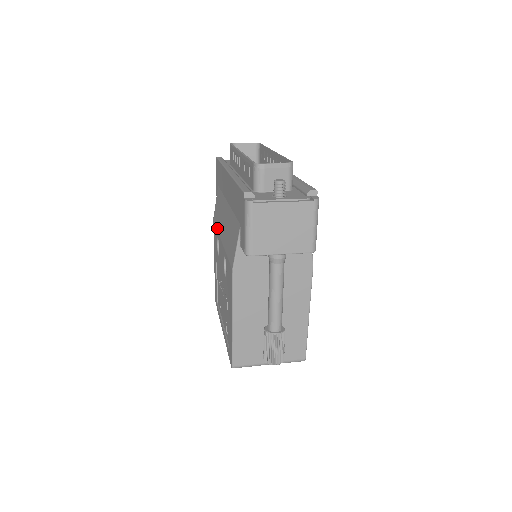
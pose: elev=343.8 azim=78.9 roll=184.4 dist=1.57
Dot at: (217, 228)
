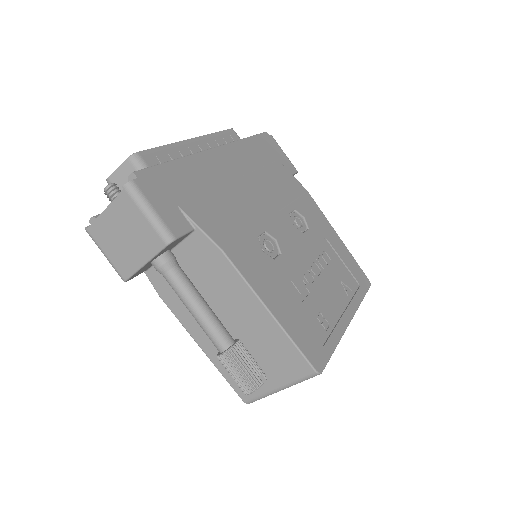
Dot at: occluded
